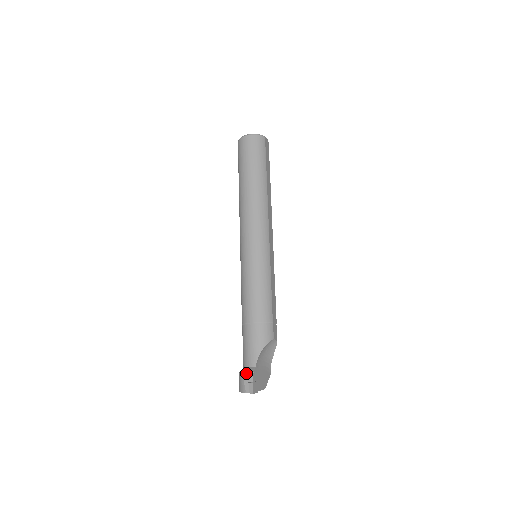
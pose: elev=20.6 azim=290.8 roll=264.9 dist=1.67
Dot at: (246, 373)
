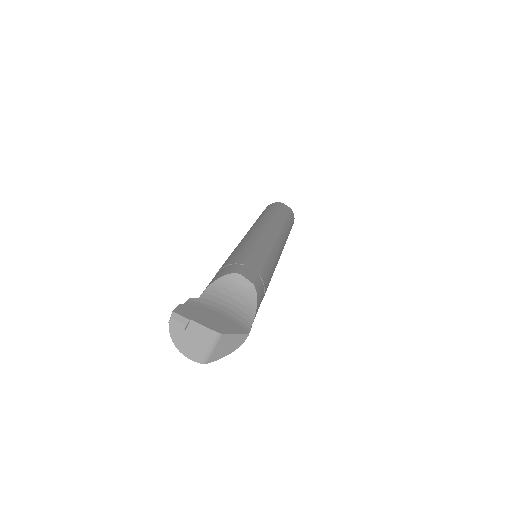
Dot at: occluded
